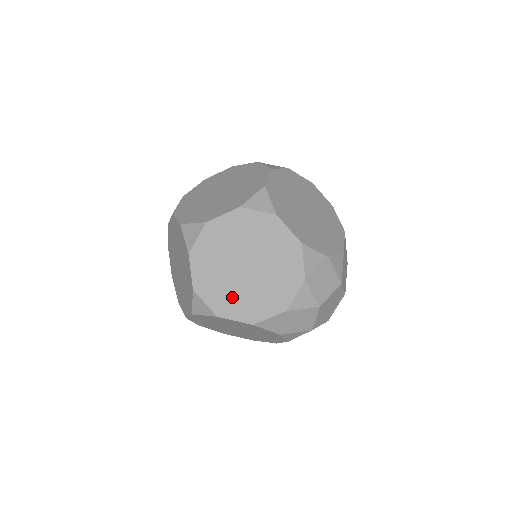
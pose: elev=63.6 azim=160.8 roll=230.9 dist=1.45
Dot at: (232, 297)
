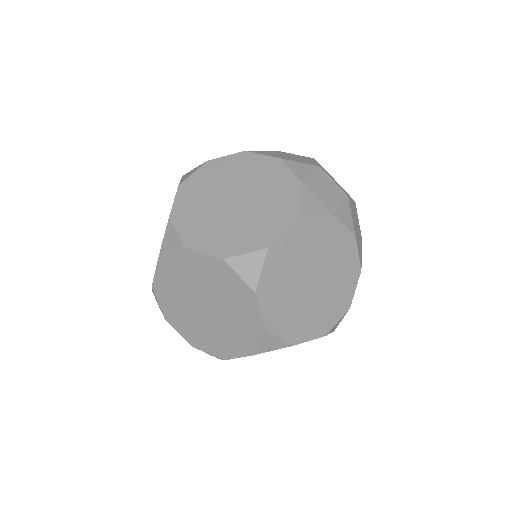
Dot at: (256, 225)
